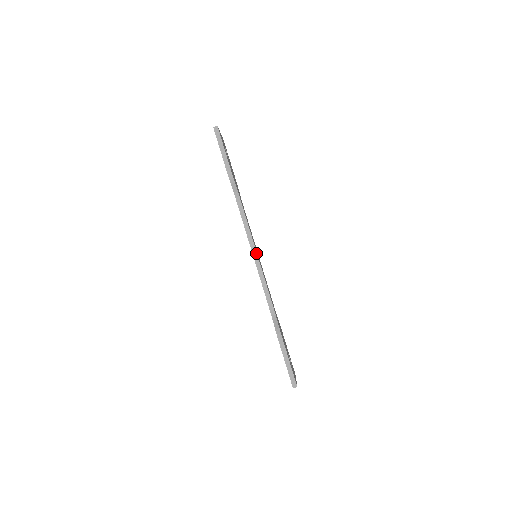
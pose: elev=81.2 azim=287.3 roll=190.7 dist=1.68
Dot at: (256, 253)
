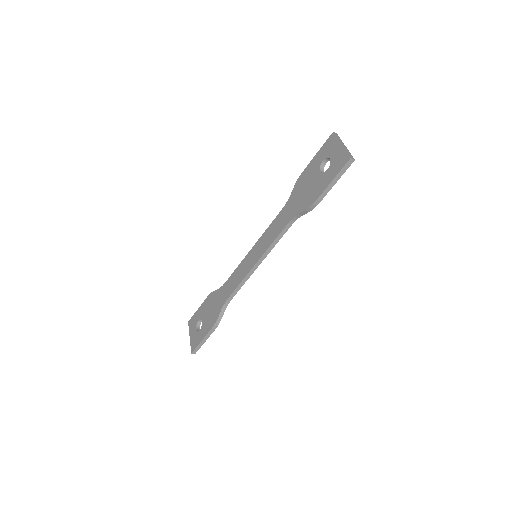
Dot at: occluded
